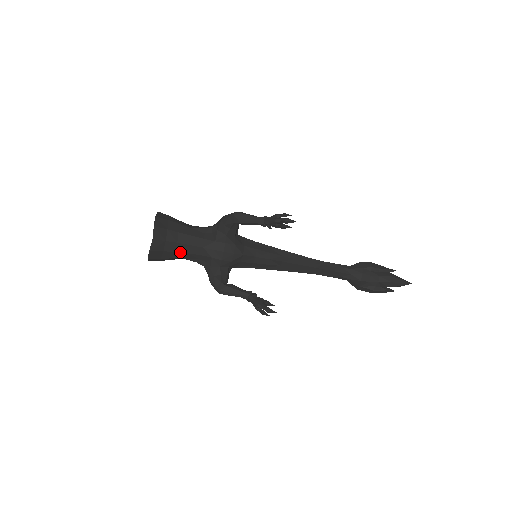
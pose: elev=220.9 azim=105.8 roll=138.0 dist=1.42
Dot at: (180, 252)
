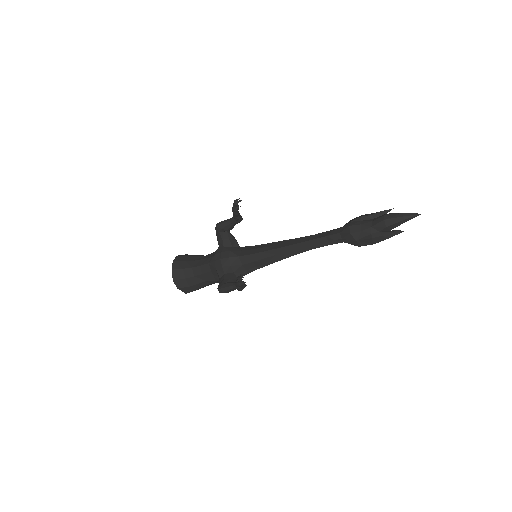
Dot at: (198, 275)
